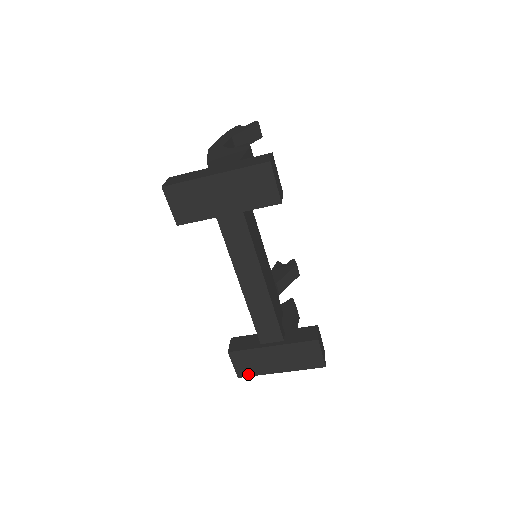
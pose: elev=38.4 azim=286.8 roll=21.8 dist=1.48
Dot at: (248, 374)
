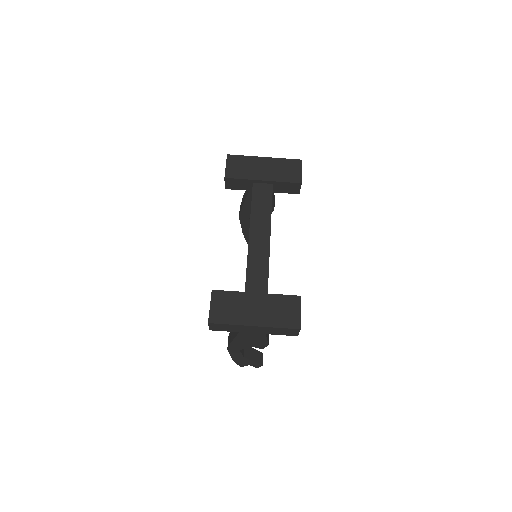
Dot at: (220, 321)
